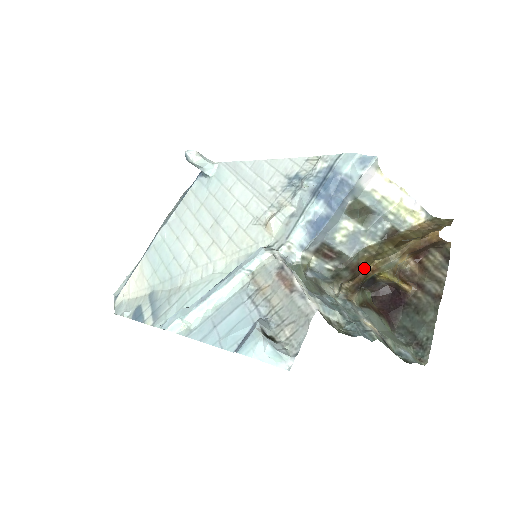
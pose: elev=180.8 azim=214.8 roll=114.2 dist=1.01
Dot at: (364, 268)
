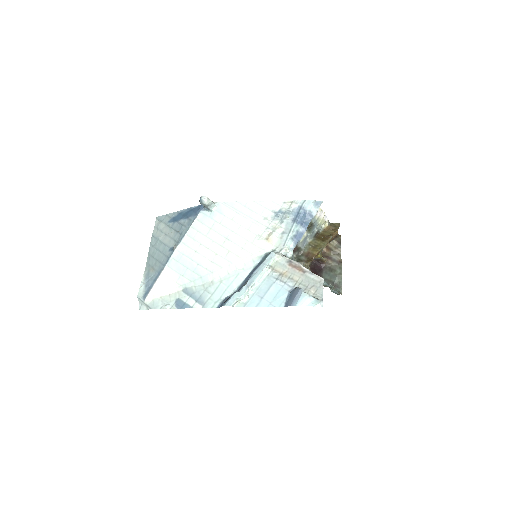
Dot at: (314, 254)
